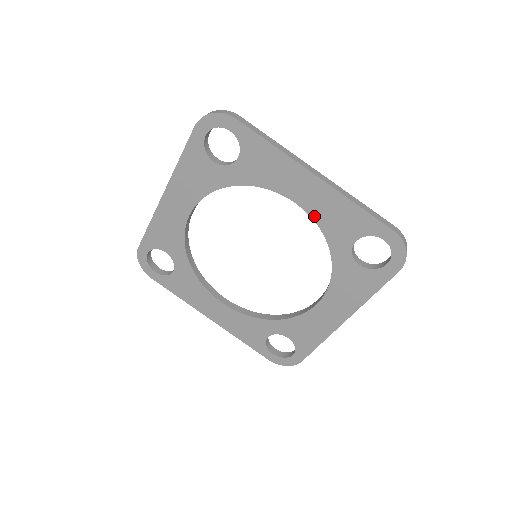
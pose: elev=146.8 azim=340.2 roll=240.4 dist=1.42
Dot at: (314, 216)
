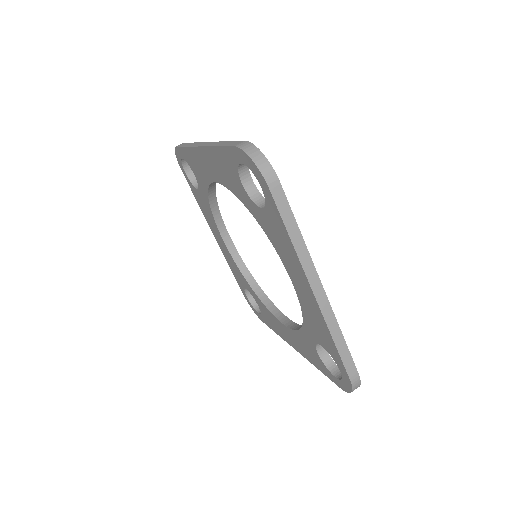
Dot at: (301, 302)
